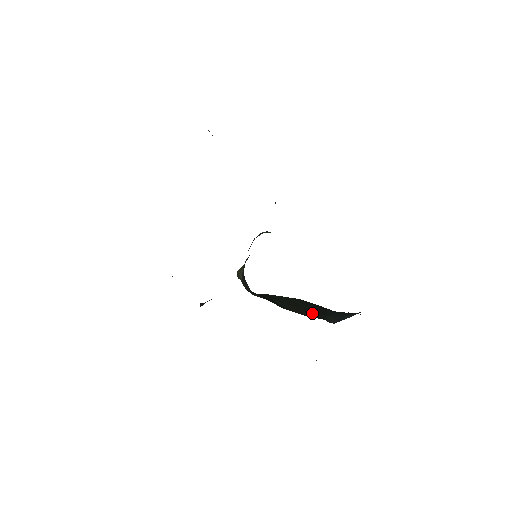
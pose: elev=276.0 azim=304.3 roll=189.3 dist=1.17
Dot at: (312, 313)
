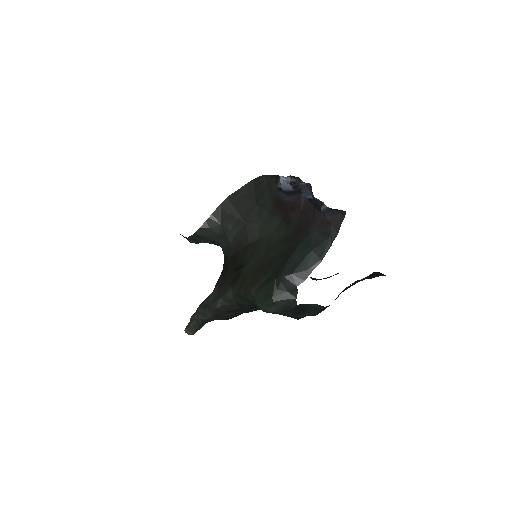
Dot at: (272, 270)
